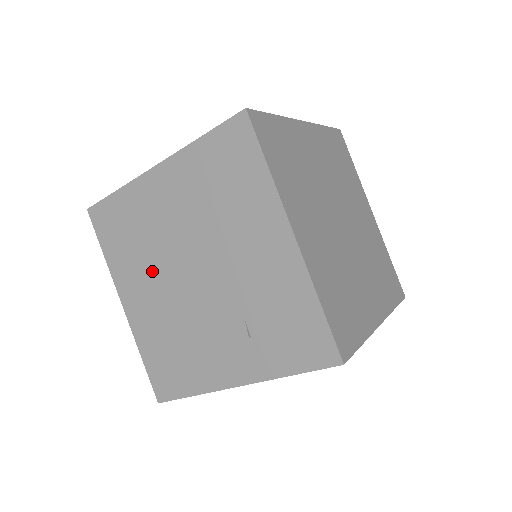
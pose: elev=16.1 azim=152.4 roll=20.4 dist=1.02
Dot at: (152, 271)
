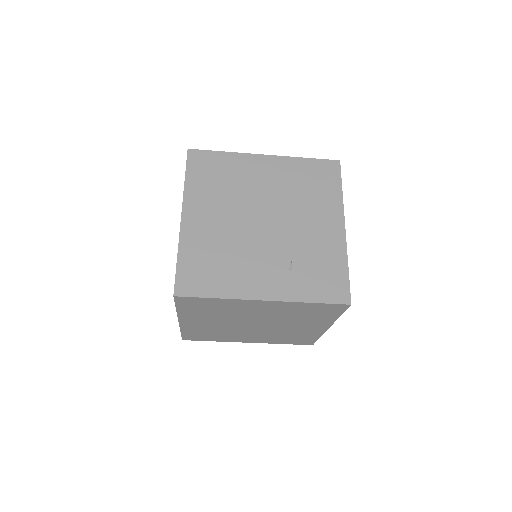
Dot at: (227, 206)
